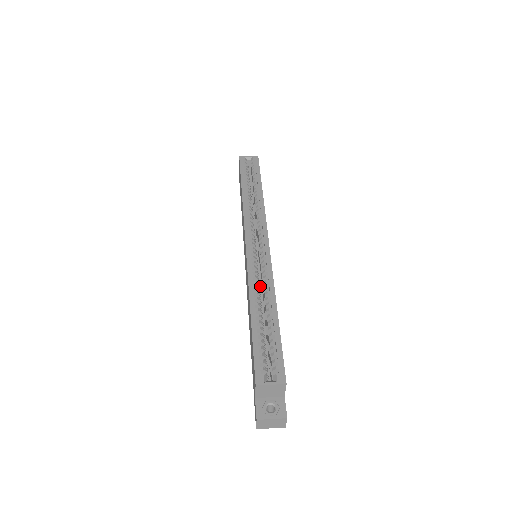
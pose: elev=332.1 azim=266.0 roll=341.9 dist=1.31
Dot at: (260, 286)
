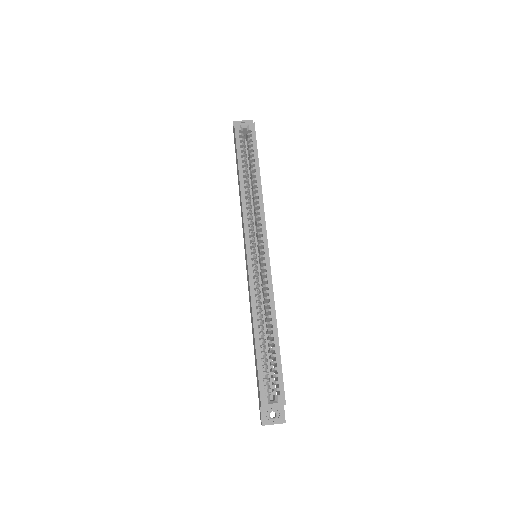
Dot at: (261, 289)
